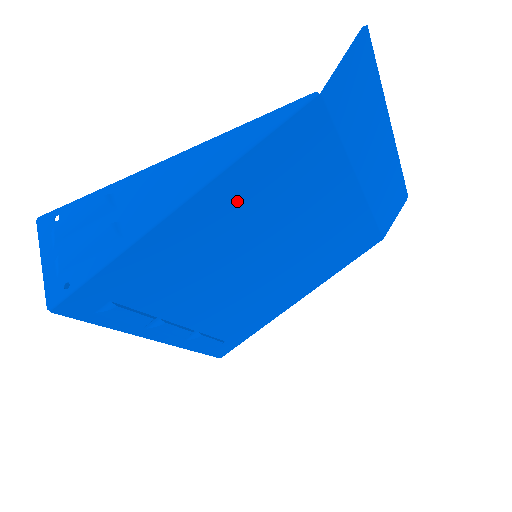
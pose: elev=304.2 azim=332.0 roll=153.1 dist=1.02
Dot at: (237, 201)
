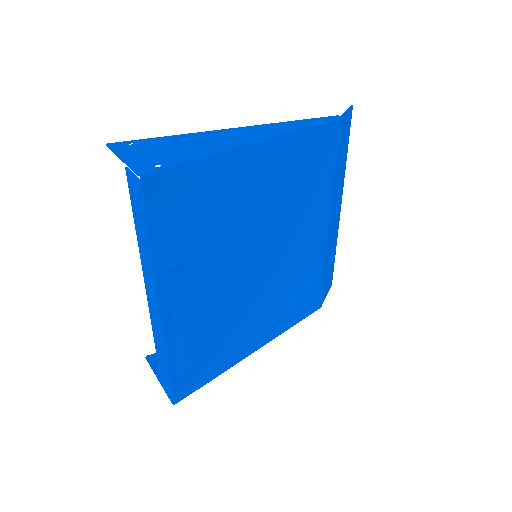
Dot at: (281, 169)
